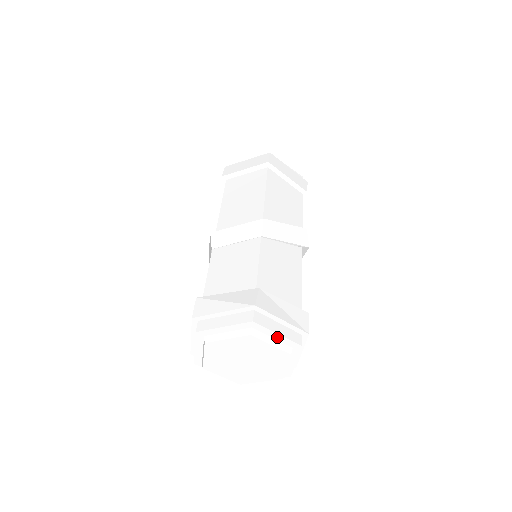
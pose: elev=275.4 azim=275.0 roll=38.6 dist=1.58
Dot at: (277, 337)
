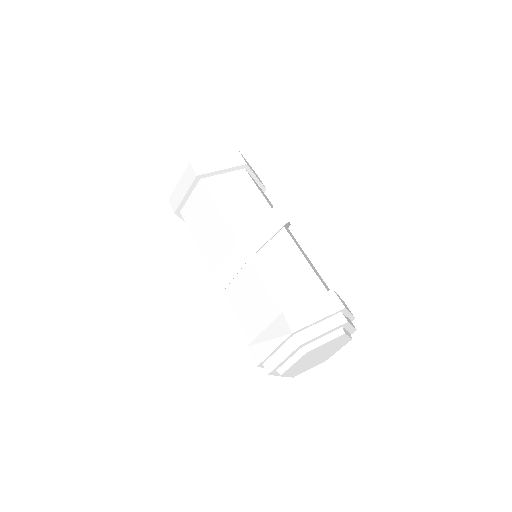
Dot at: (325, 334)
